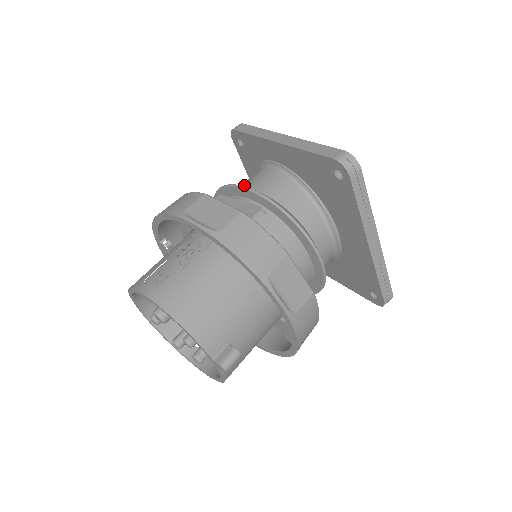
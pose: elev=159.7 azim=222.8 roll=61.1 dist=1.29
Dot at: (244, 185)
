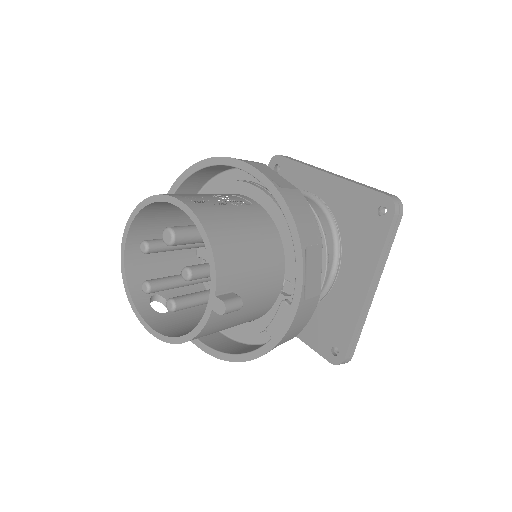
Dot at: occluded
